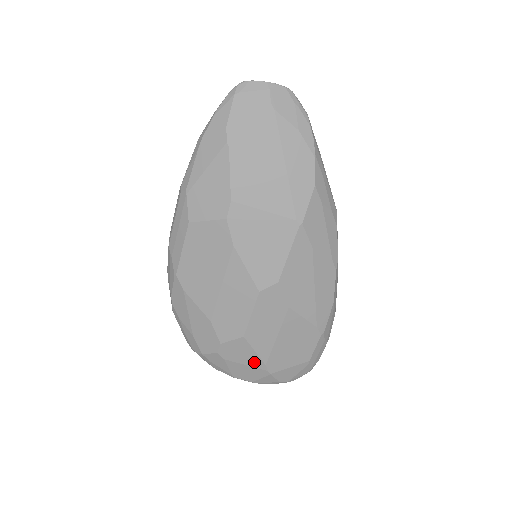
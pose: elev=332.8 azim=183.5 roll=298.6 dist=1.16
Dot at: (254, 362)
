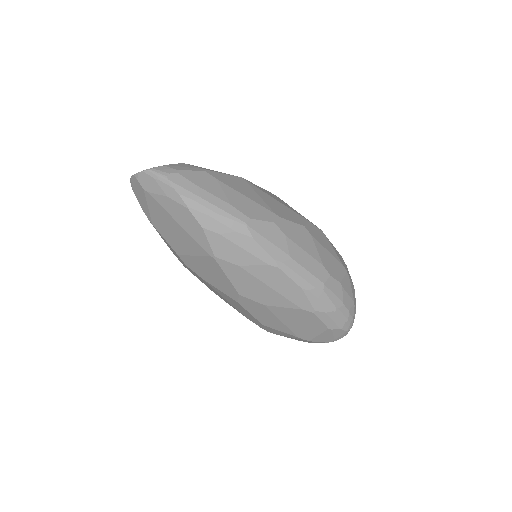
Dot at: (290, 336)
